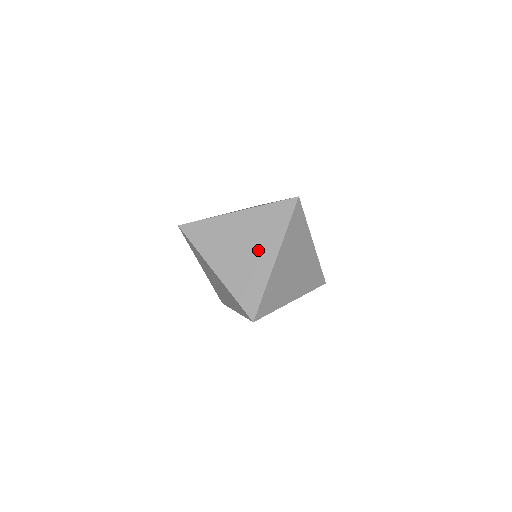
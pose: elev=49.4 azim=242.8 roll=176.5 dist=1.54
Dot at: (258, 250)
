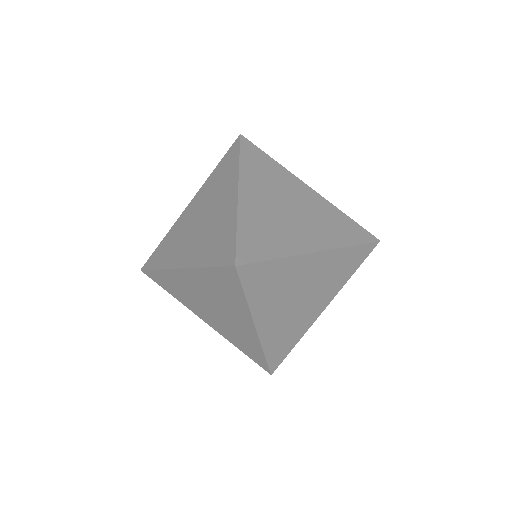
Dot at: (305, 227)
